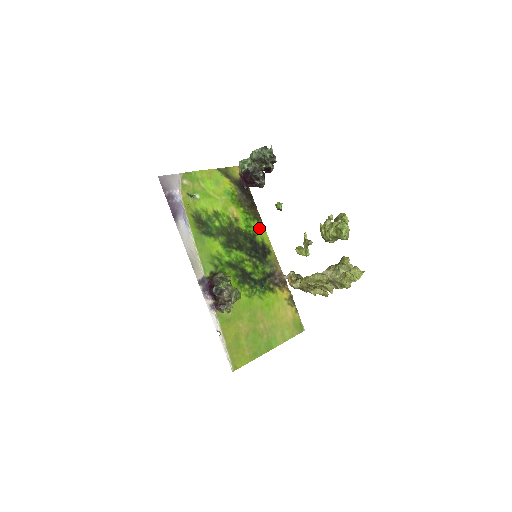
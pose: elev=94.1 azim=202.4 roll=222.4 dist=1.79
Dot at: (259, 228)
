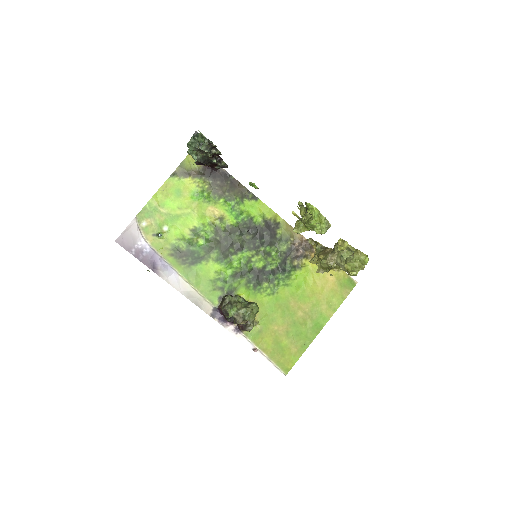
Dot at: (253, 206)
